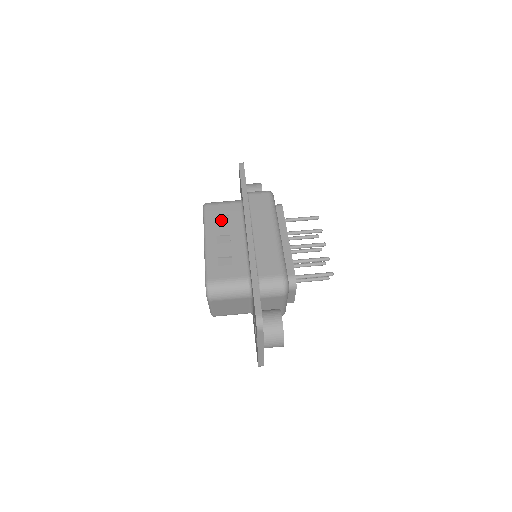
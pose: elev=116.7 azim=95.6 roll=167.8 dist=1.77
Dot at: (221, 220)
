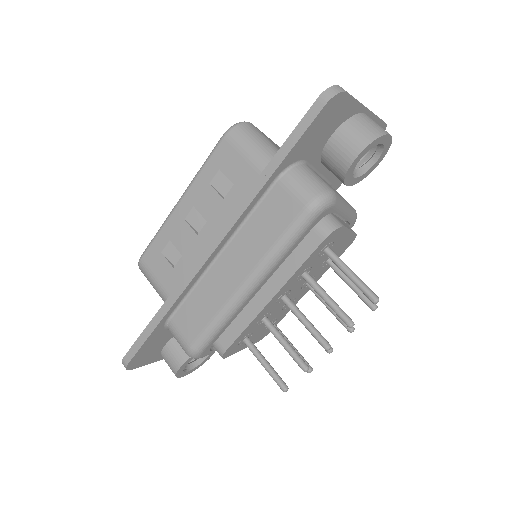
Dot at: (220, 184)
